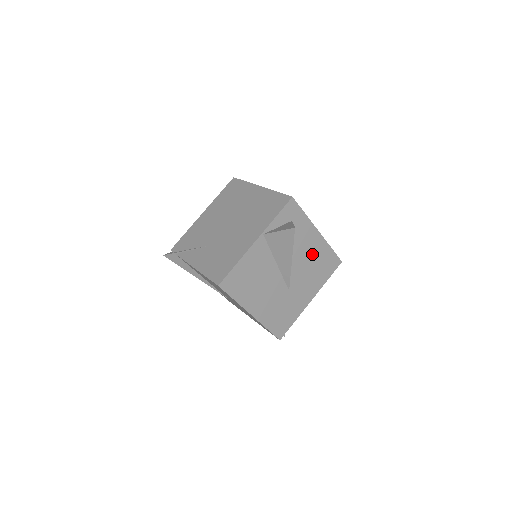
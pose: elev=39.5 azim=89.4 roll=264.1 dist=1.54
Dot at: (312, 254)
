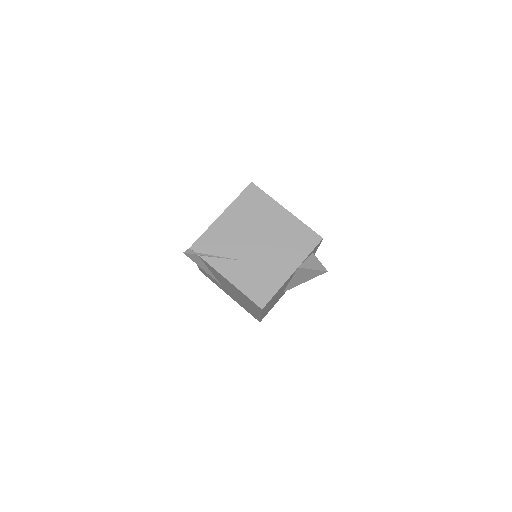
Dot at: occluded
